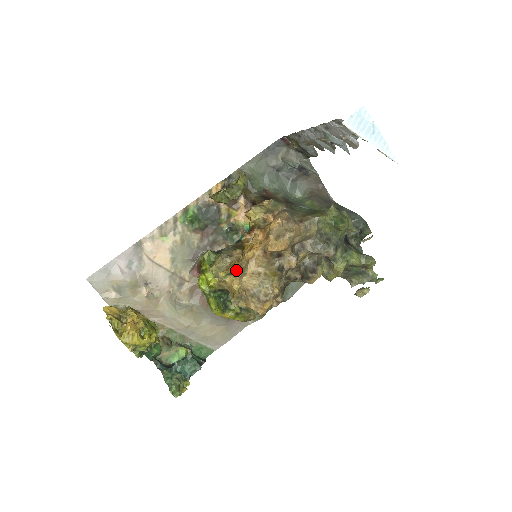
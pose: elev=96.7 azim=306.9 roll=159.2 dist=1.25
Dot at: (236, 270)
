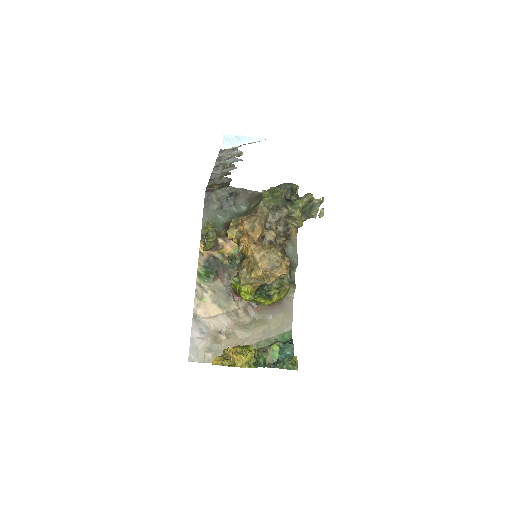
Dot at: (252, 267)
